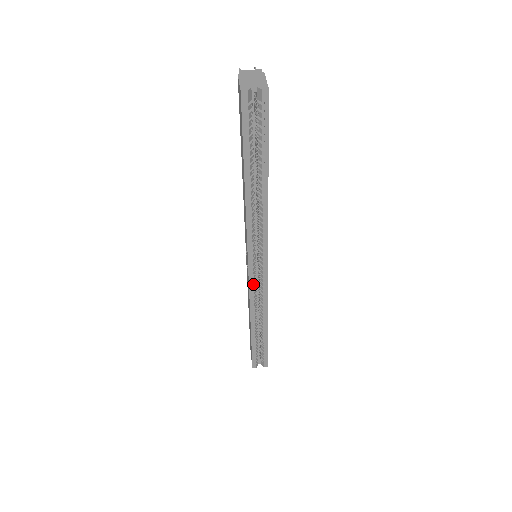
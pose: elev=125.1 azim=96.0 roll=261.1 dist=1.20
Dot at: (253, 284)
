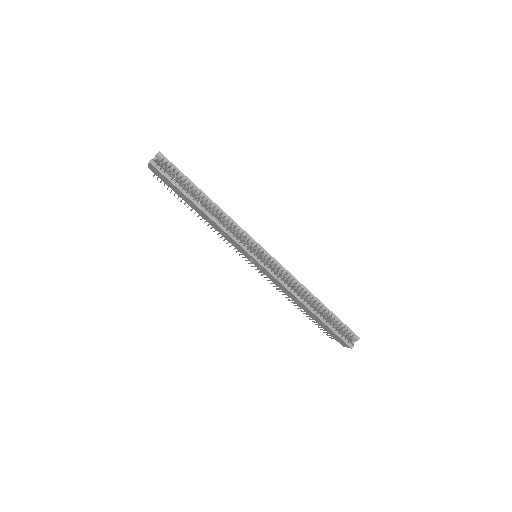
Dot at: (268, 268)
